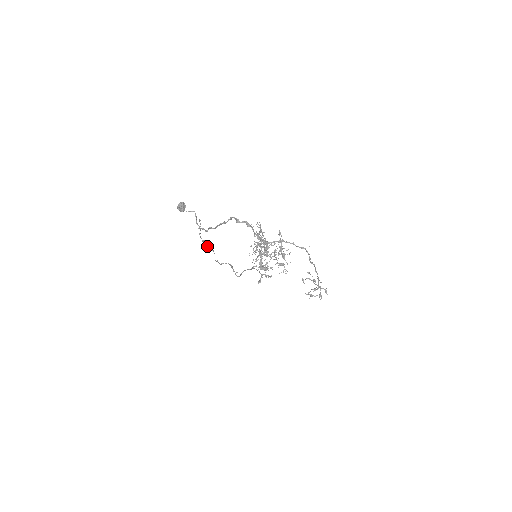
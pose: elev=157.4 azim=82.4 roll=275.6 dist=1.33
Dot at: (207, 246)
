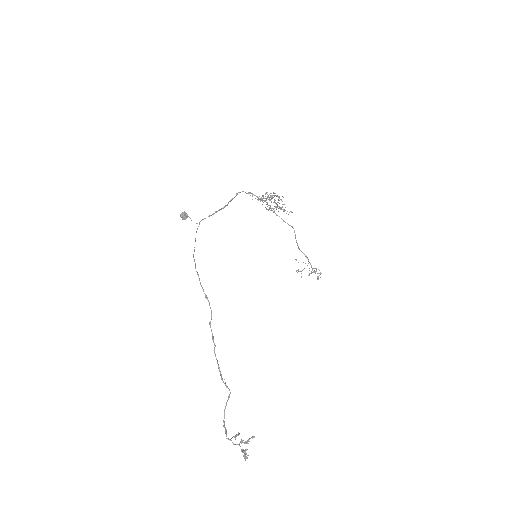
Dot at: (201, 285)
